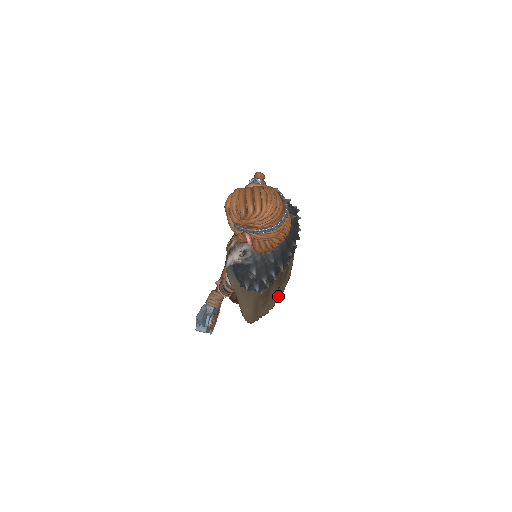
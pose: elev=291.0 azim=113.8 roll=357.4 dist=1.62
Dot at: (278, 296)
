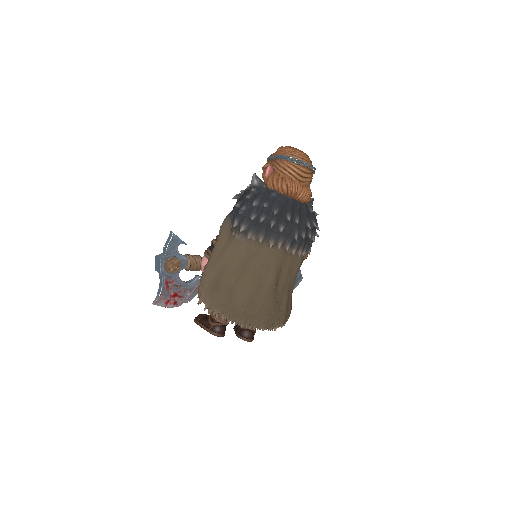
Dot at: (242, 314)
